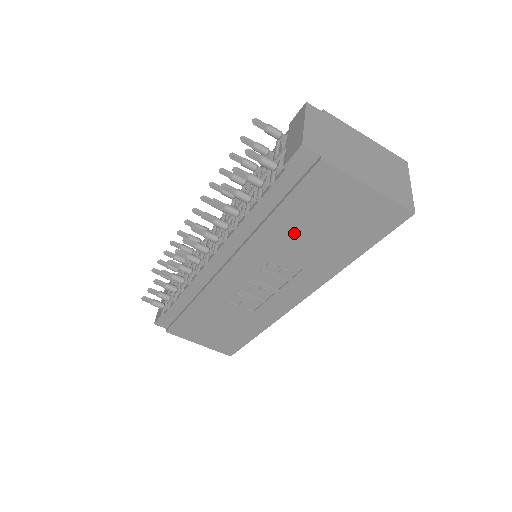
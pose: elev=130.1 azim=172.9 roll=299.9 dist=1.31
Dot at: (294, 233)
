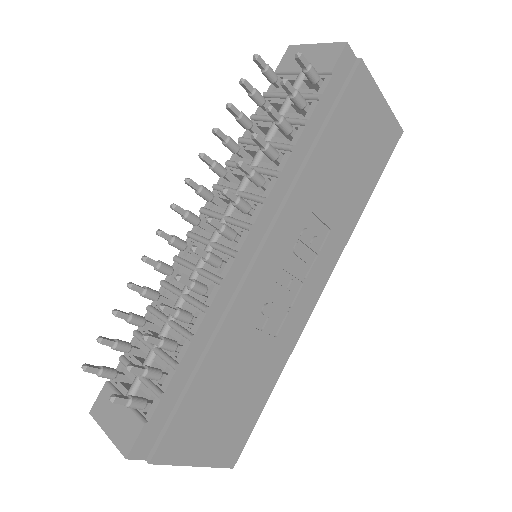
Dot at: (332, 169)
